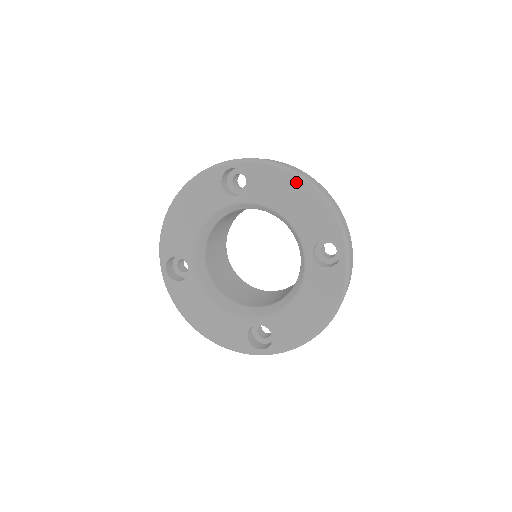
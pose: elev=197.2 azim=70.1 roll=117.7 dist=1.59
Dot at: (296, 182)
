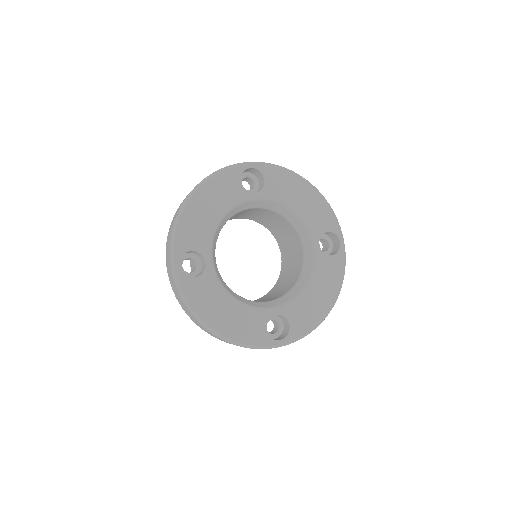
Dot at: (304, 184)
